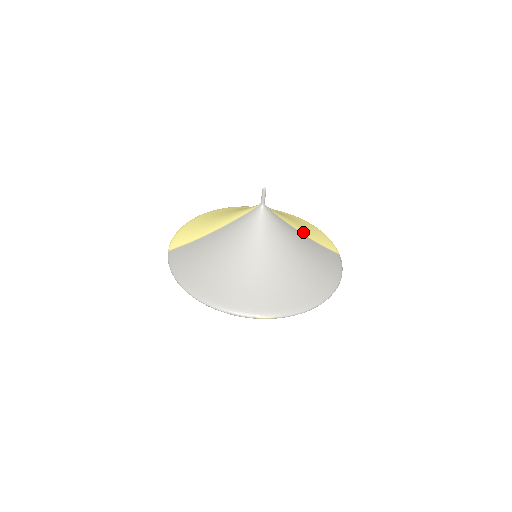
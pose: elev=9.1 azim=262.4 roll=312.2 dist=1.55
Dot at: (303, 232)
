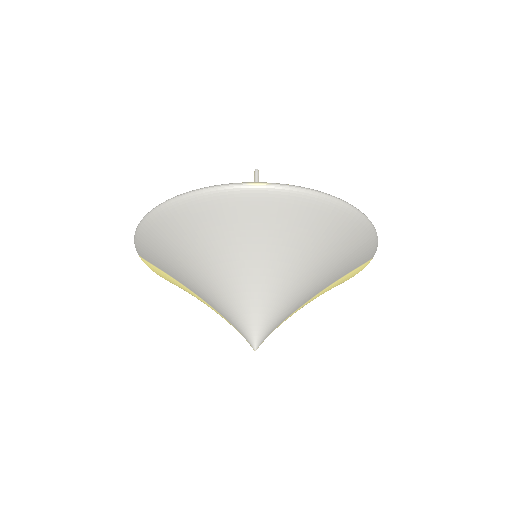
Dot at: occluded
